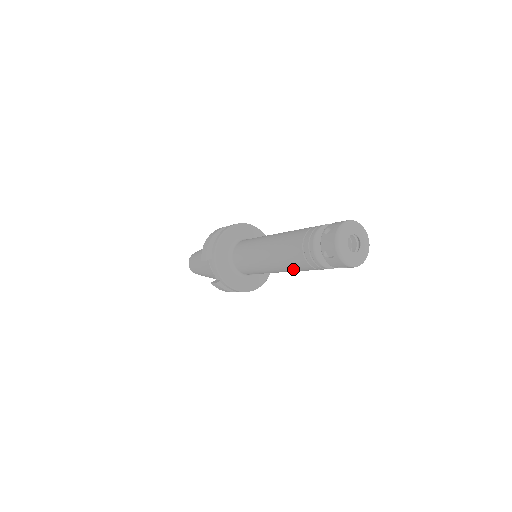
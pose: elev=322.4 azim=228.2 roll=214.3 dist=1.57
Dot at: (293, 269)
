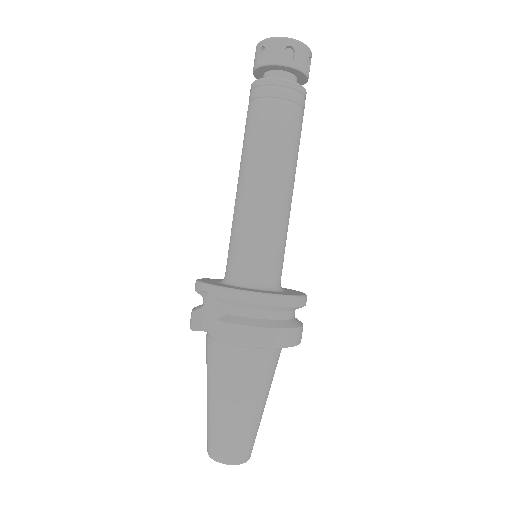
Dot at: (267, 144)
